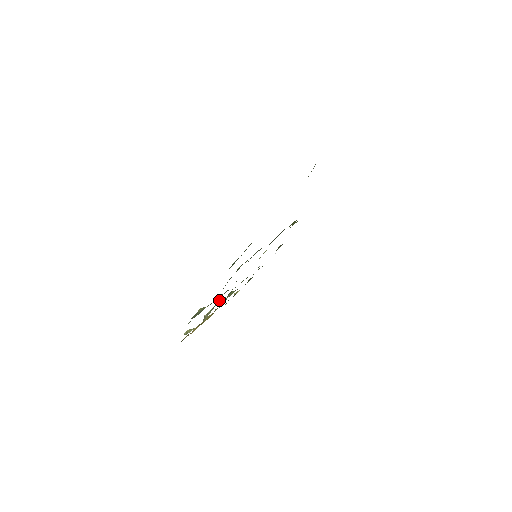
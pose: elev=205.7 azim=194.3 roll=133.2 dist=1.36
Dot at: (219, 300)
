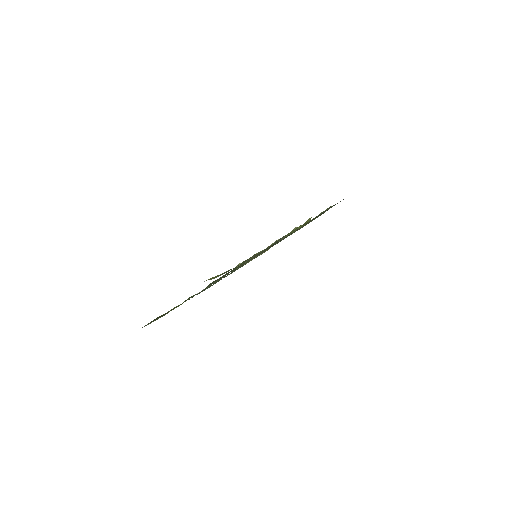
Dot at: (274, 242)
